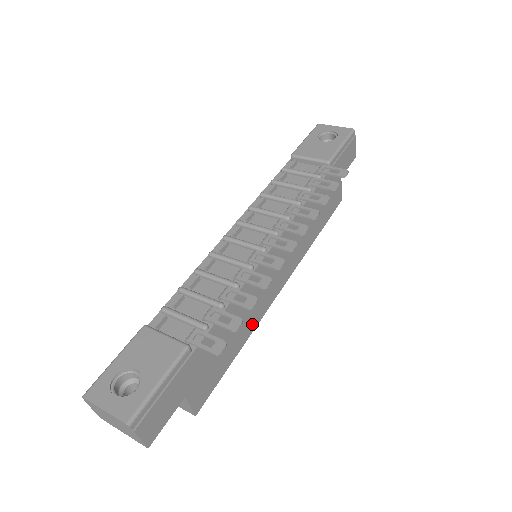
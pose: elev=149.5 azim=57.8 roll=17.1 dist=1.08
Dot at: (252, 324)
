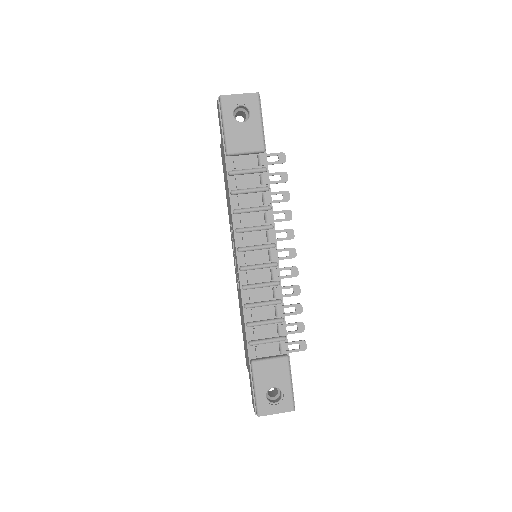
Dot at: occluded
